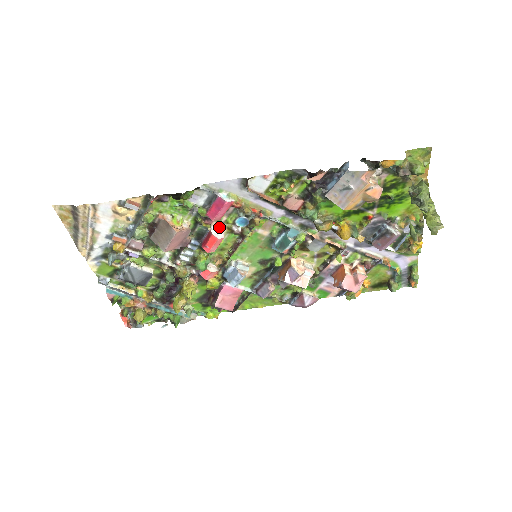
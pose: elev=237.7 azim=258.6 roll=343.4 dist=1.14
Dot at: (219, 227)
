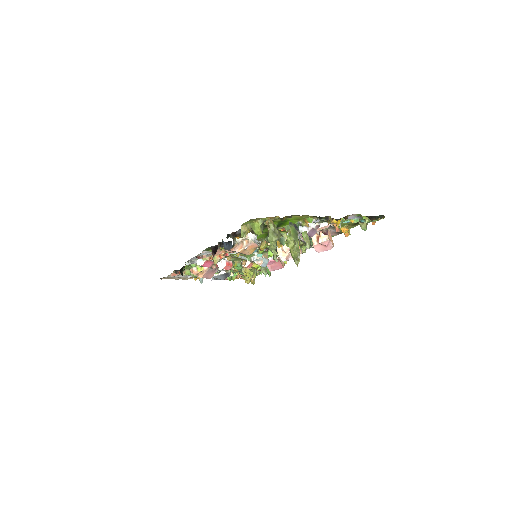
Dot at: occluded
